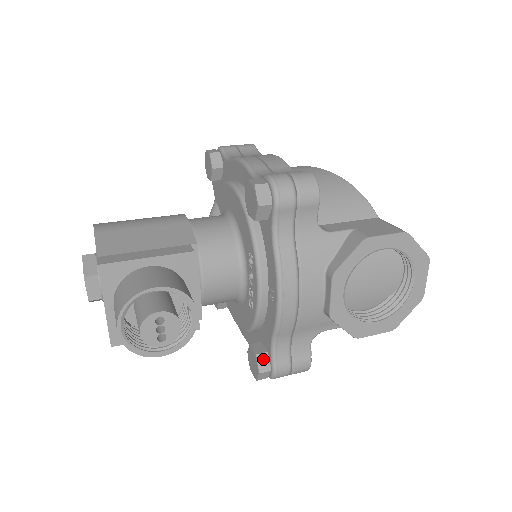
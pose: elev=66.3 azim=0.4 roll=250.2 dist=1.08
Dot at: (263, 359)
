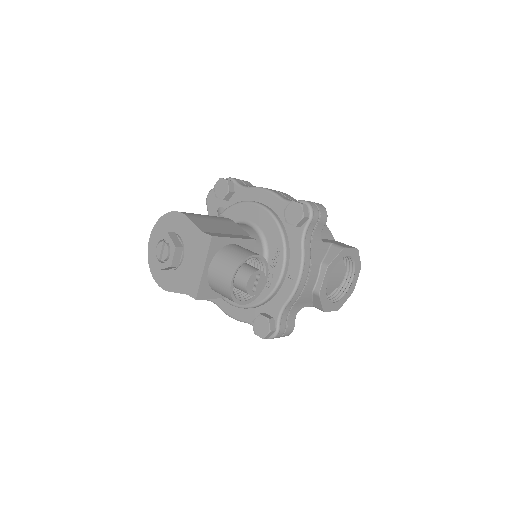
Dot at: (272, 322)
